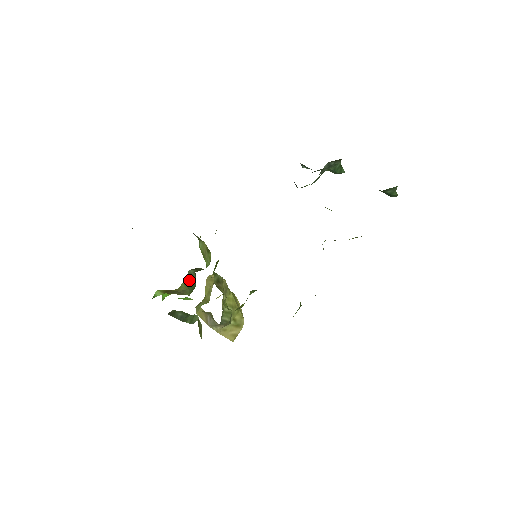
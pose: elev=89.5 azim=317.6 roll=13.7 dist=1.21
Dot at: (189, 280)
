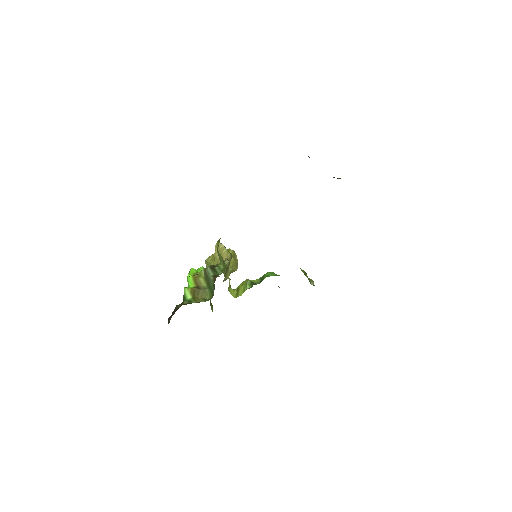
Dot at: (208, 281)
